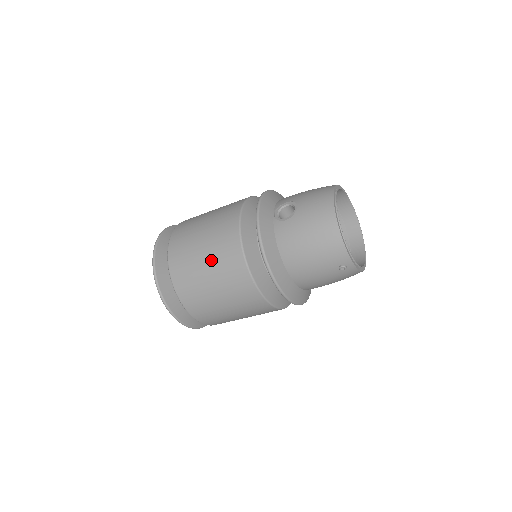
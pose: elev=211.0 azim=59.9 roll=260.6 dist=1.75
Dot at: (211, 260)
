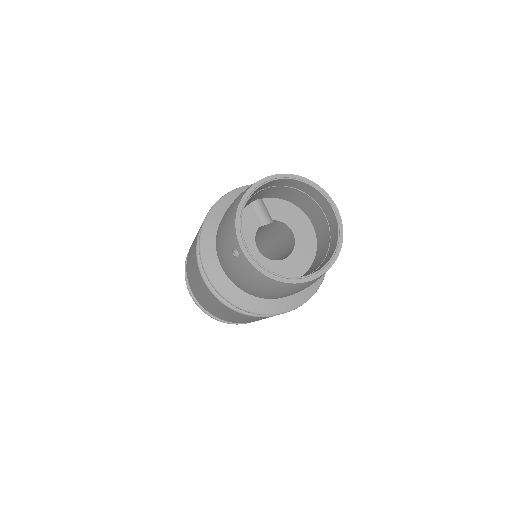
Dot at: occluded
